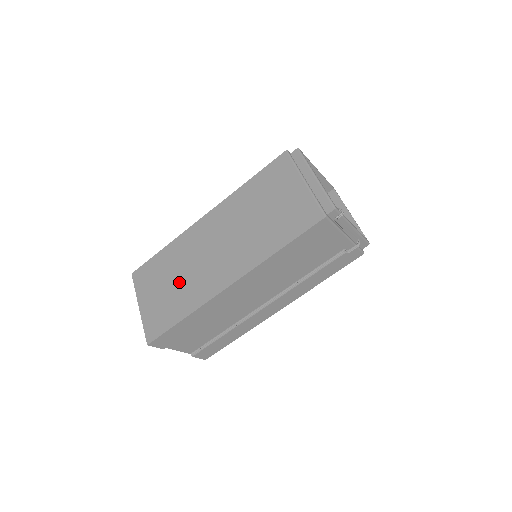
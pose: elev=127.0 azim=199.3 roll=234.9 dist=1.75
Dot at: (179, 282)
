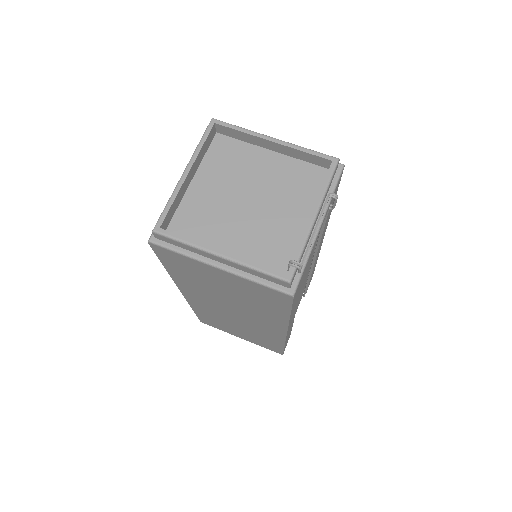
Dot at: occluded
